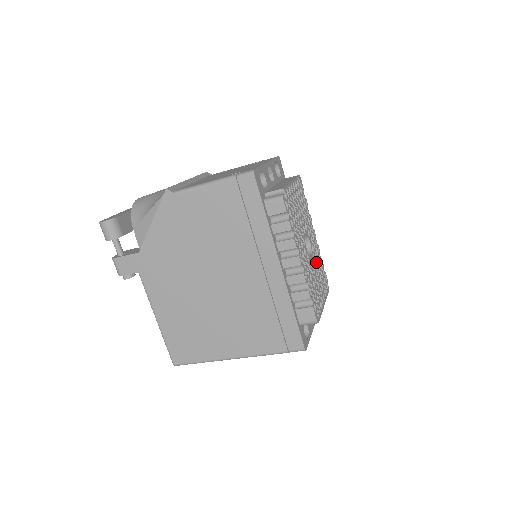
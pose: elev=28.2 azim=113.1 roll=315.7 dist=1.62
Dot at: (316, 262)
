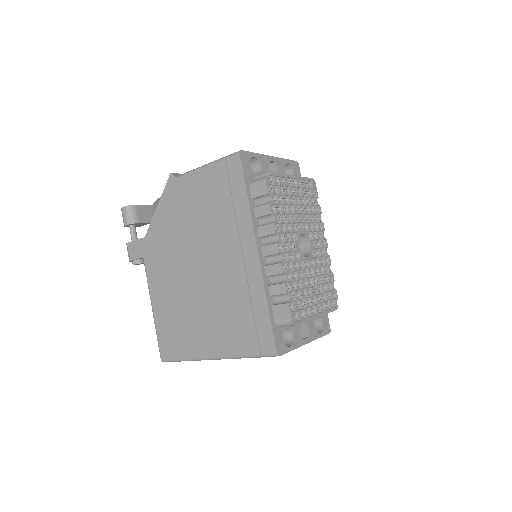
Dot at: (318, 269)
